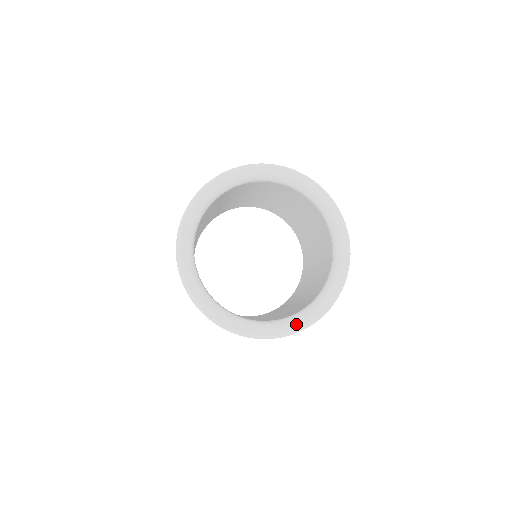
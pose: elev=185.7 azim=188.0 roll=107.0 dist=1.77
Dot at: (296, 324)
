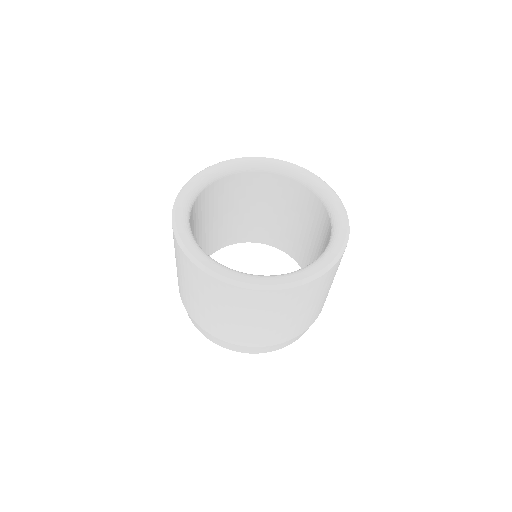
Dot at: (297, 276)
